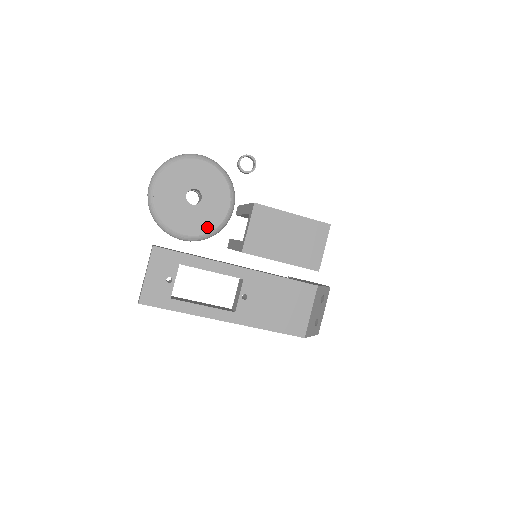
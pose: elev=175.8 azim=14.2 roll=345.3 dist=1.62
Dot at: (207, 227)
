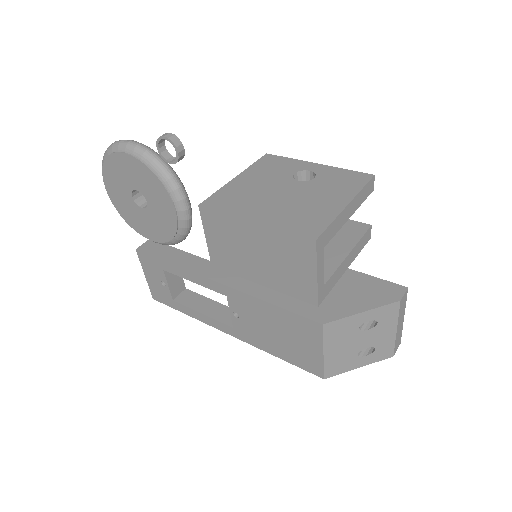
Dot at: (167, 234)
